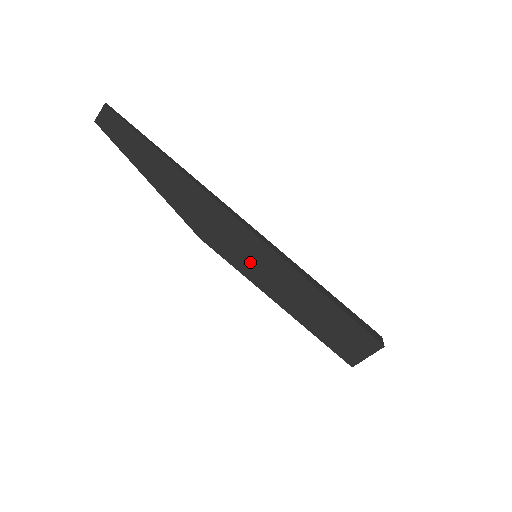
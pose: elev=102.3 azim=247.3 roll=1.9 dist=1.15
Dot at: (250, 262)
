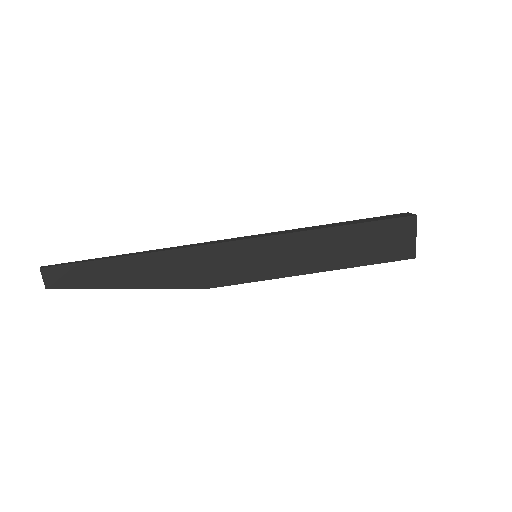
Dot at: (257, 265)
